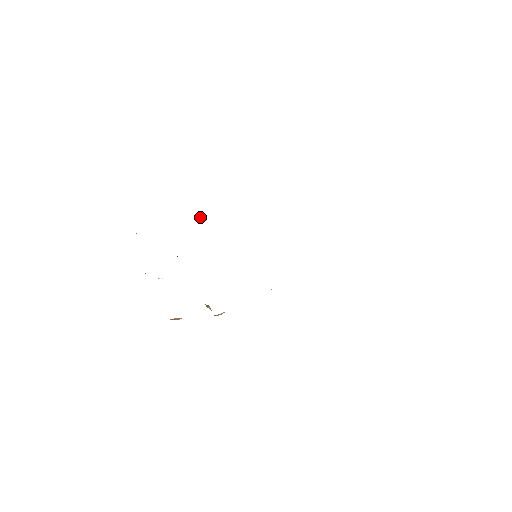
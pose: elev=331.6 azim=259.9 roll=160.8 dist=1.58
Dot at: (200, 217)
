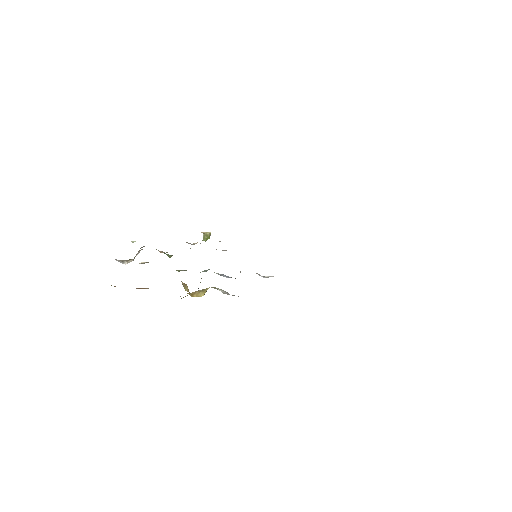
Dot at: (204, 234)
